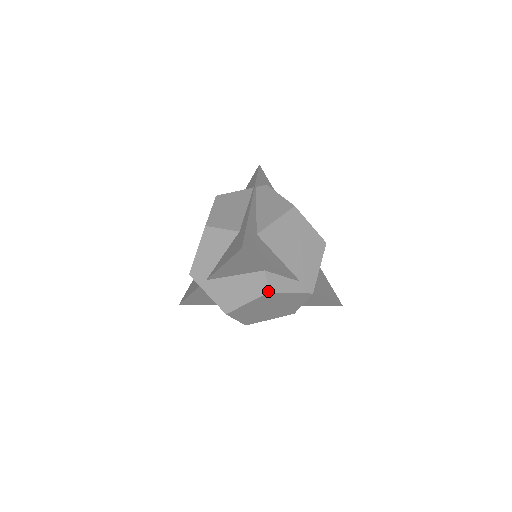
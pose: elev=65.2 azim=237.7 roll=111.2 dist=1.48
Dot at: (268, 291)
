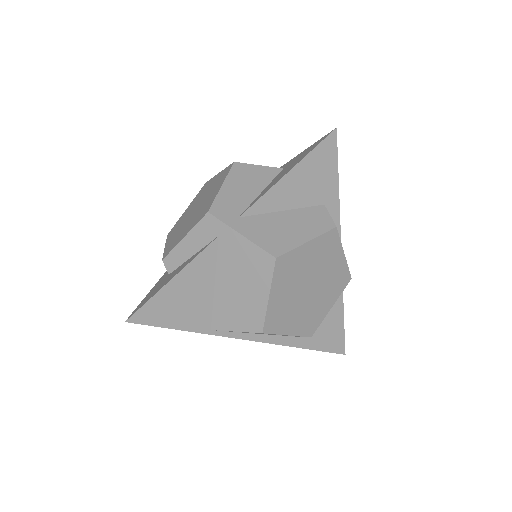
Dot at: (334, 225)
